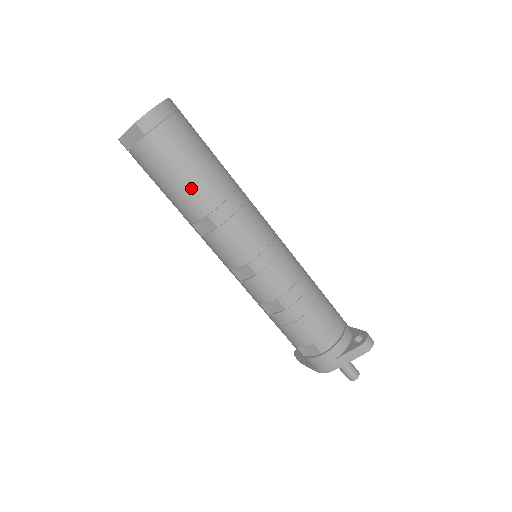
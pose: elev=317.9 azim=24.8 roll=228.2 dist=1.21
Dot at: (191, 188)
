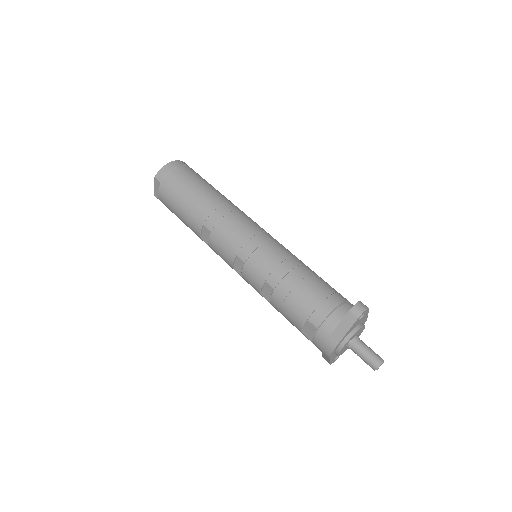
Dot at: (190, 208)
